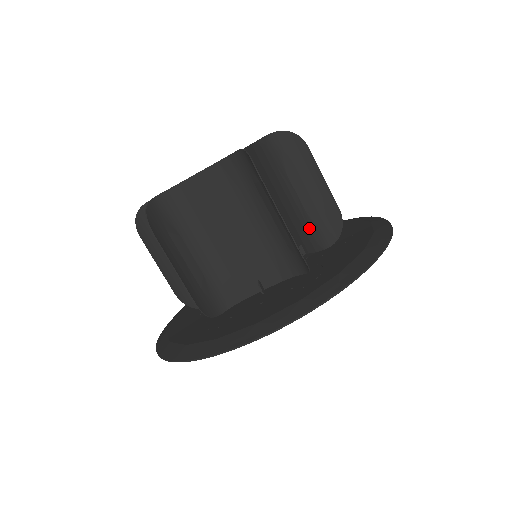
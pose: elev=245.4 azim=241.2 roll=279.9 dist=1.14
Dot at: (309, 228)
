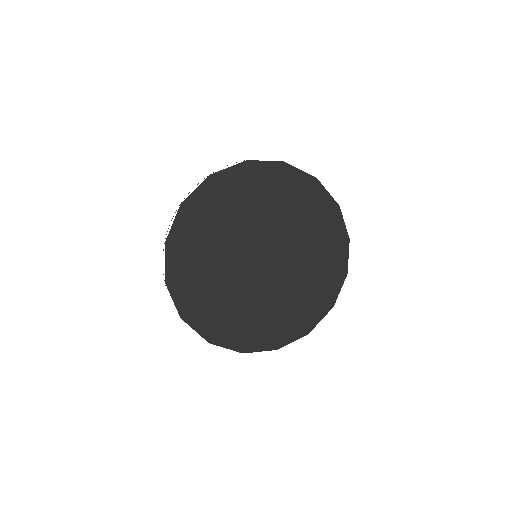
Dot at: occluded
